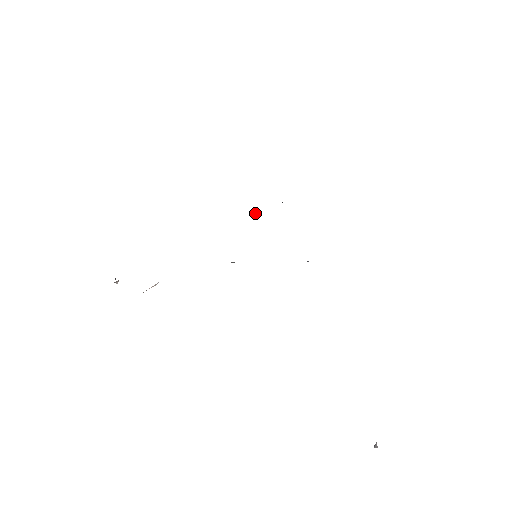
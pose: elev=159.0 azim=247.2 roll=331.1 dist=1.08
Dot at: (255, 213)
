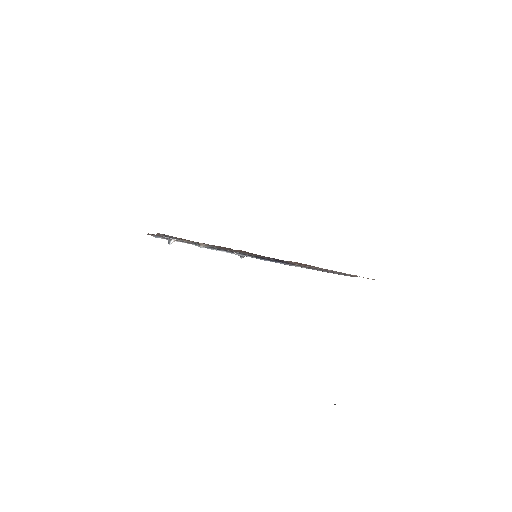
Dot at: occluded
